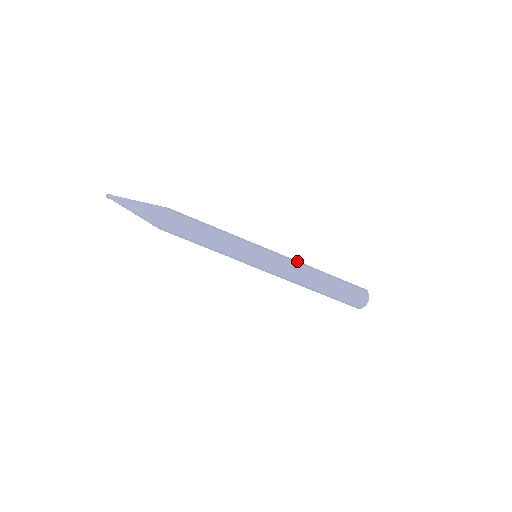
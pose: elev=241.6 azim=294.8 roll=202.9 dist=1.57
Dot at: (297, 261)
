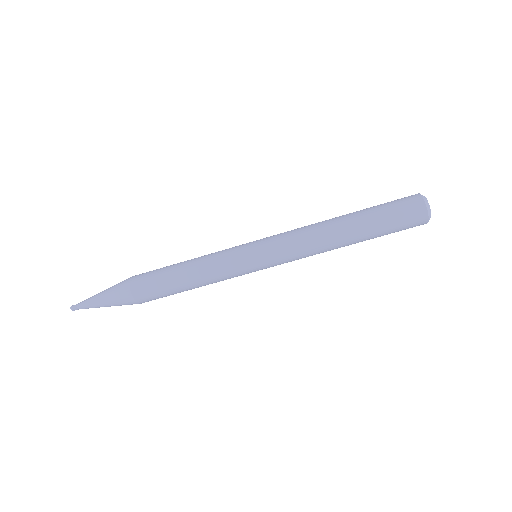
Dot at: (306, 230)
